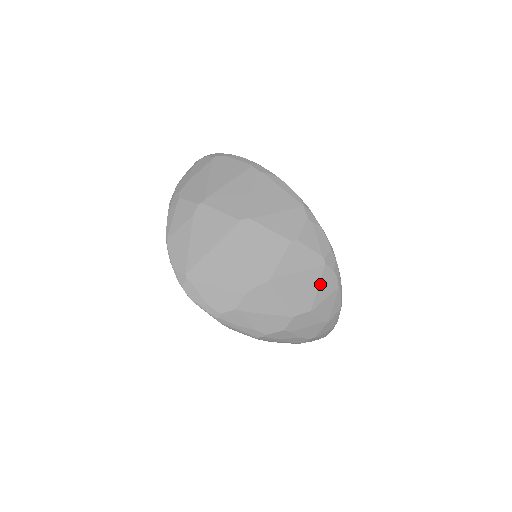
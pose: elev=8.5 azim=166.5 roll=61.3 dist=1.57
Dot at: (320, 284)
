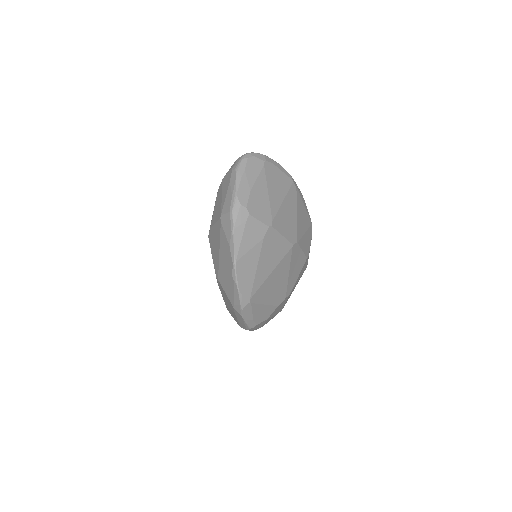
Dot at: occluded
